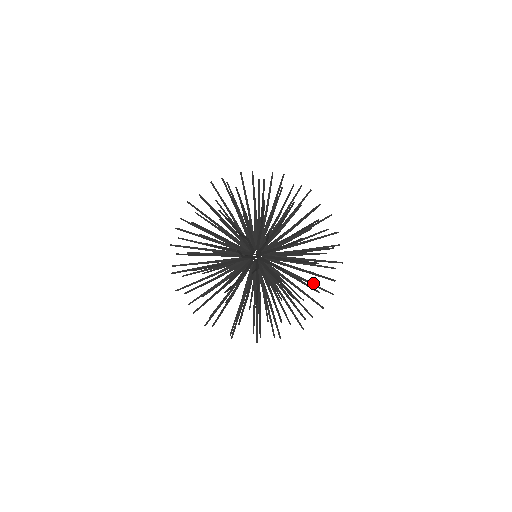
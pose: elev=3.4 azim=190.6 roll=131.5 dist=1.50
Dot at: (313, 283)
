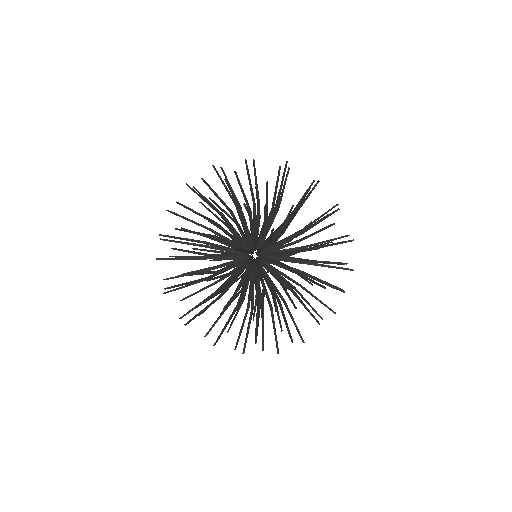
Dot at: occluded
